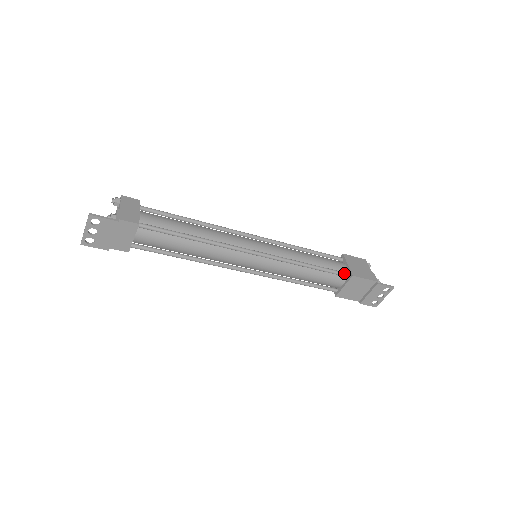
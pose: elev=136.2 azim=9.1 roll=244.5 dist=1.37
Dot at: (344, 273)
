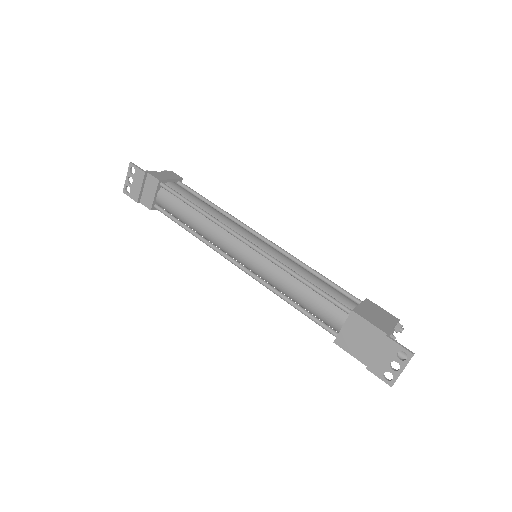
Dot at: (344, 306)
